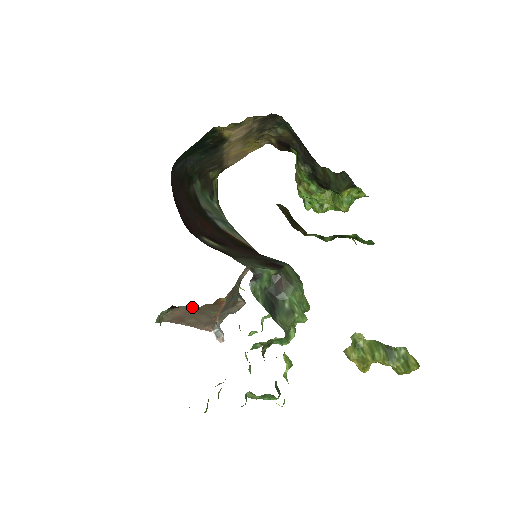
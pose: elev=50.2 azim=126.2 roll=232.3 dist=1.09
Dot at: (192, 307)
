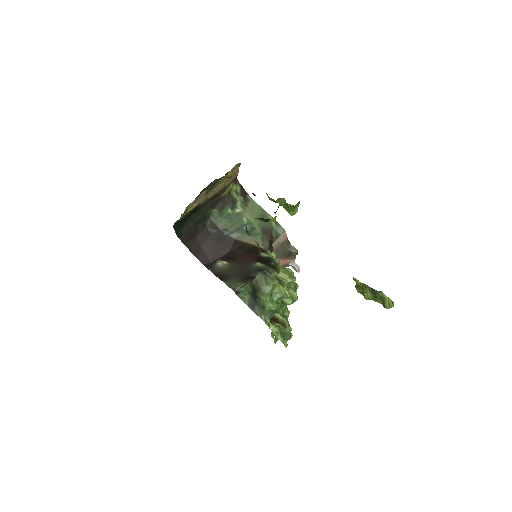
Dot at: occluded
